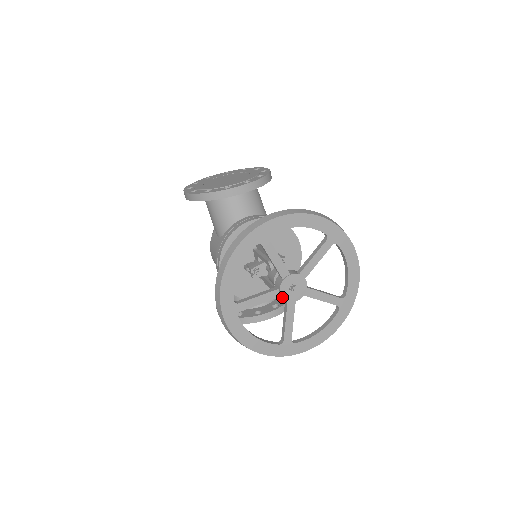
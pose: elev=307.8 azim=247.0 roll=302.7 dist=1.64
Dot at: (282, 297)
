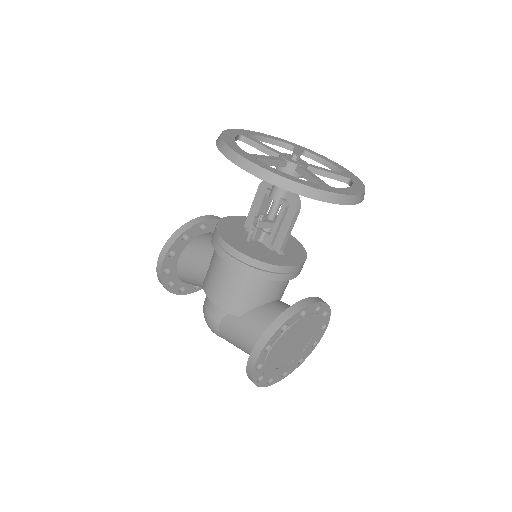
Dot at: (289, 161)
